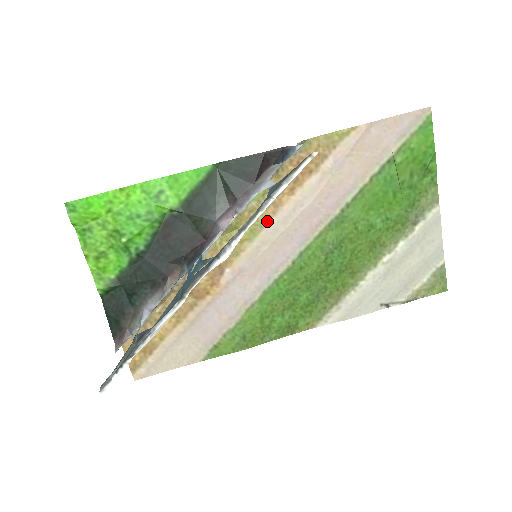
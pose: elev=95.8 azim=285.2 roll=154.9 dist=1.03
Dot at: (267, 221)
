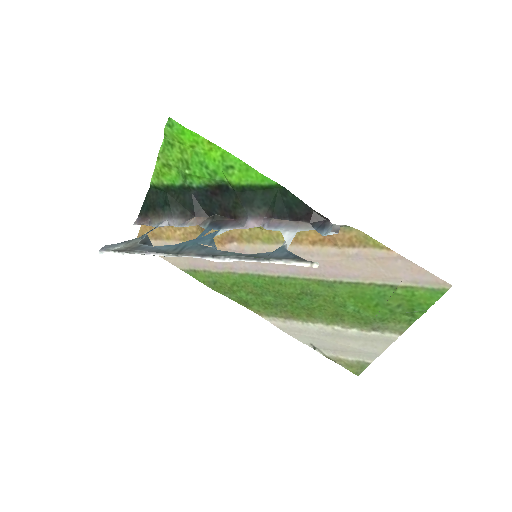
Dot at: occluded
